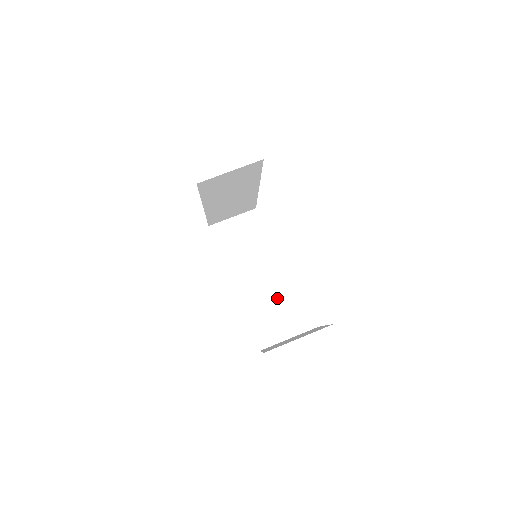
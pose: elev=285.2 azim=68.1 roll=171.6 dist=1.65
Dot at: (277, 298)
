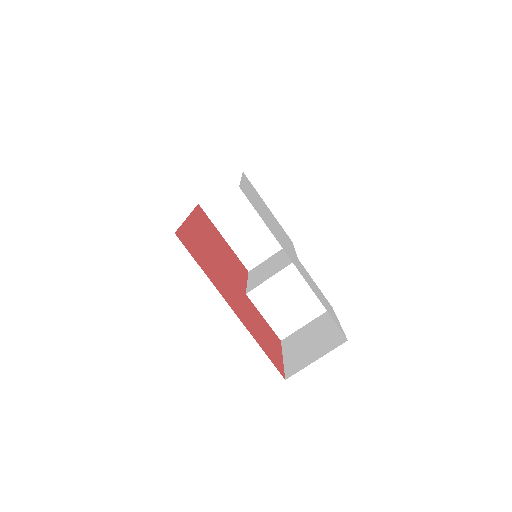
Dot at: (287, 290)
